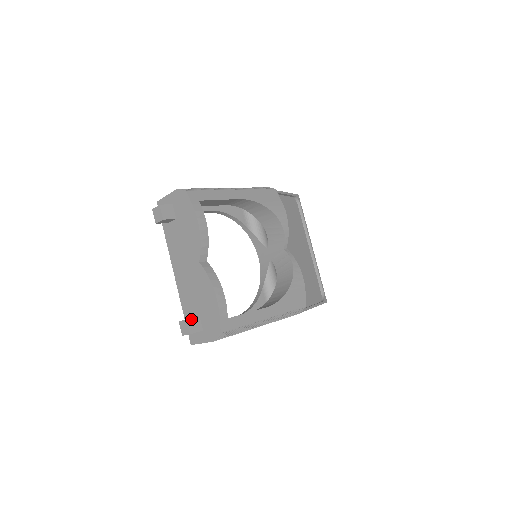
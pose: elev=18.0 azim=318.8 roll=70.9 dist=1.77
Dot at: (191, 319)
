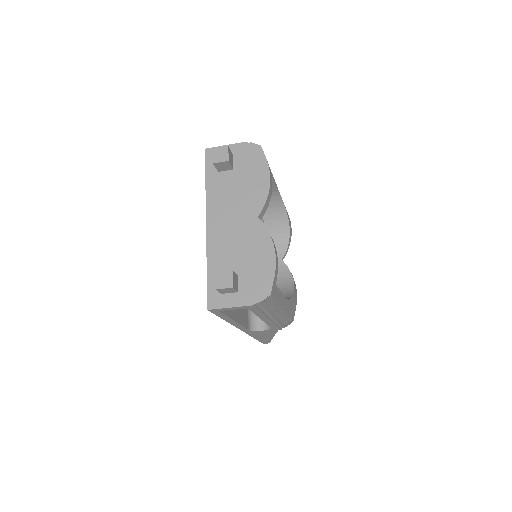
Dot at: (234, 272)
